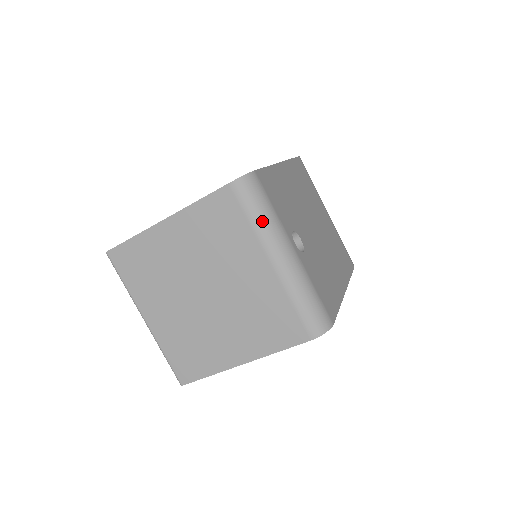
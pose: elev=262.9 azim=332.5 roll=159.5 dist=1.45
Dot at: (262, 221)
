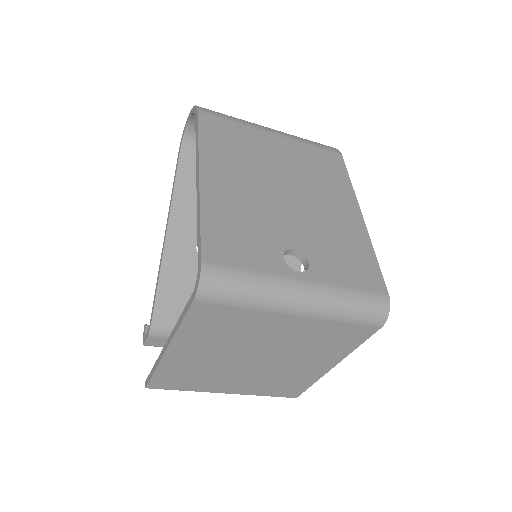
Dot at: (255, 298)
